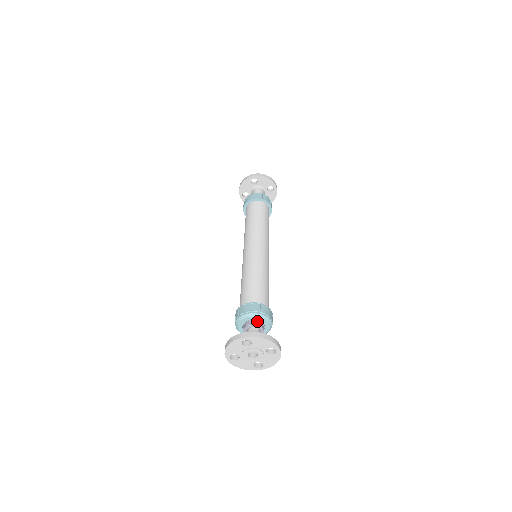
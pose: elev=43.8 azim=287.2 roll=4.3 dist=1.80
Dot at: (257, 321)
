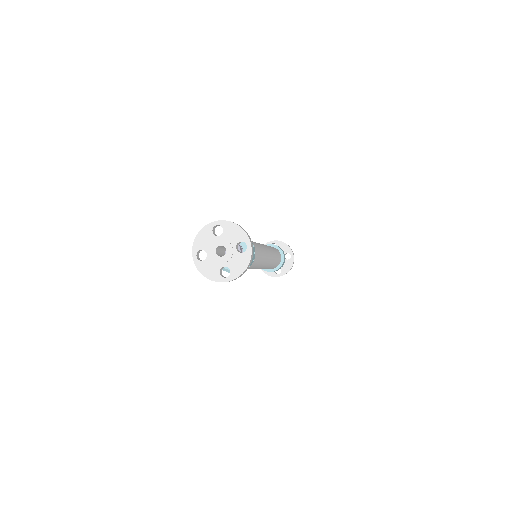
Dot at: occluded
